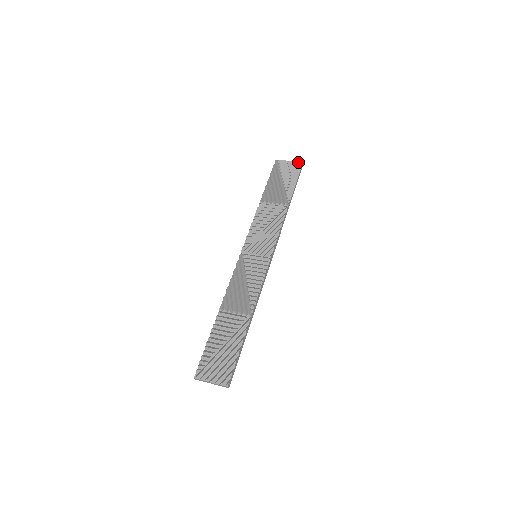
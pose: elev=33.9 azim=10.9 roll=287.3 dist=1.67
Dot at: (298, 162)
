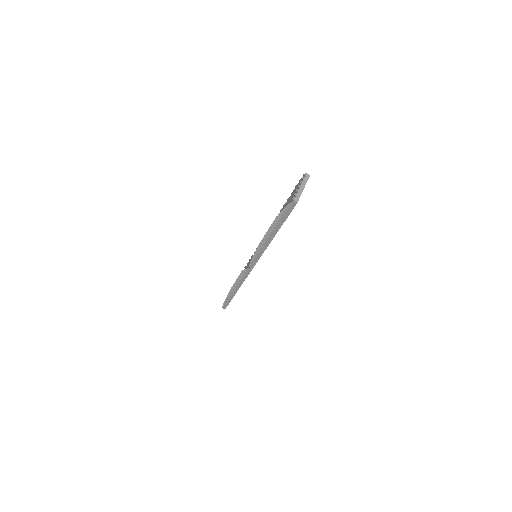
Dot at: occluded
